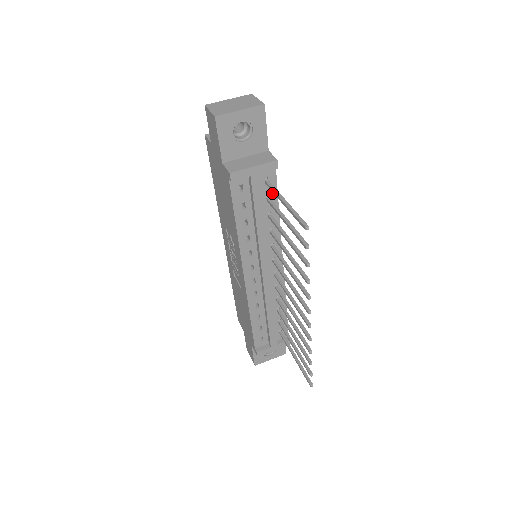
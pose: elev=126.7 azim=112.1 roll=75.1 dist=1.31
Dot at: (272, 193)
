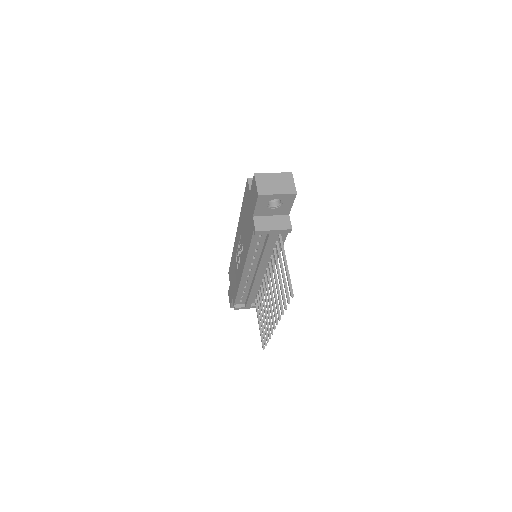
Dot at: occluded
